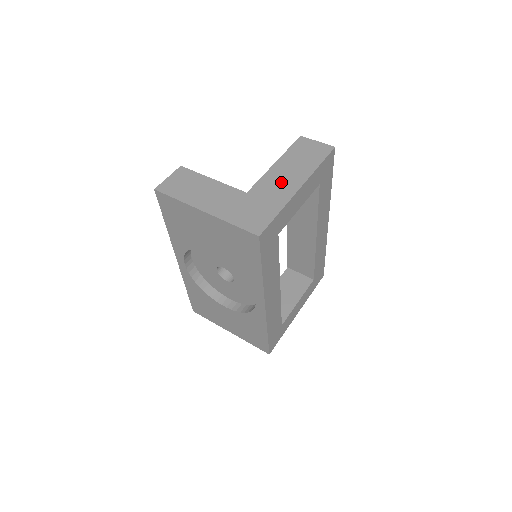
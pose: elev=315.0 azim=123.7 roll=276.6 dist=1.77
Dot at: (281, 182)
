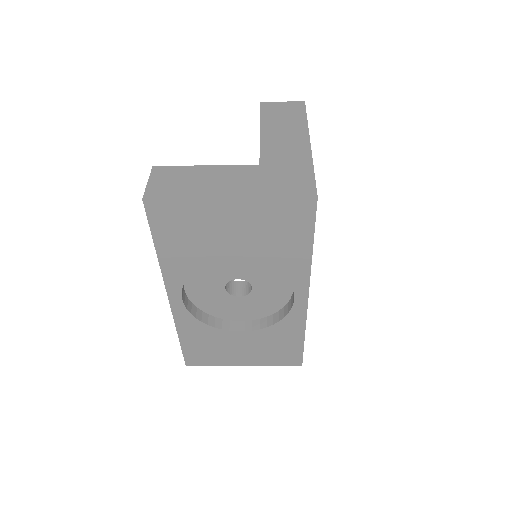
Dot at: (285, 144)
